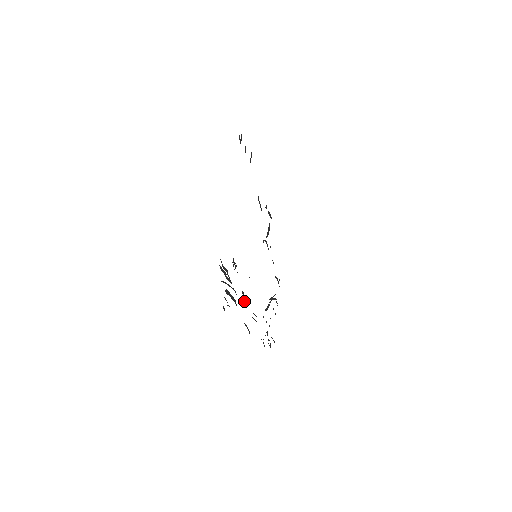
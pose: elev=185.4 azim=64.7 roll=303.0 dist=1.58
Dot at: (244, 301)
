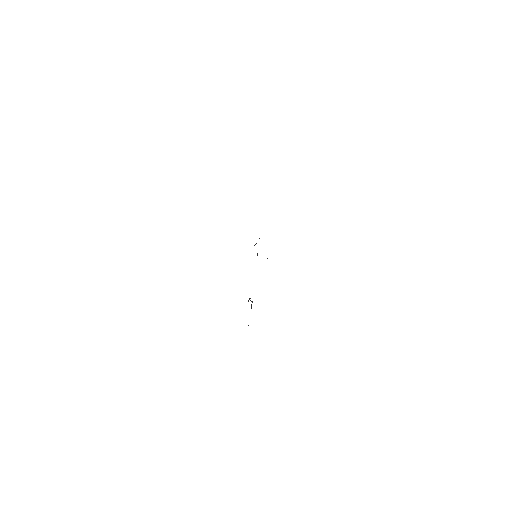
Dot at: occluded
